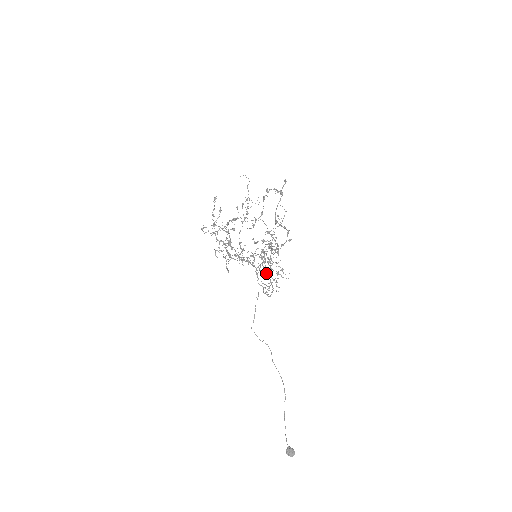
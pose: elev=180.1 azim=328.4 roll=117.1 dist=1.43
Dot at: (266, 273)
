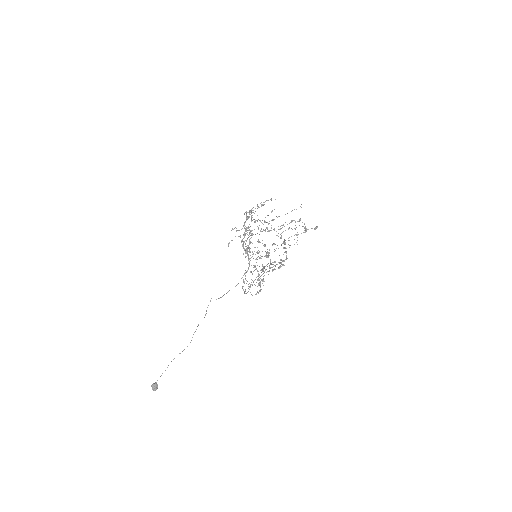
Dot at: occluded
